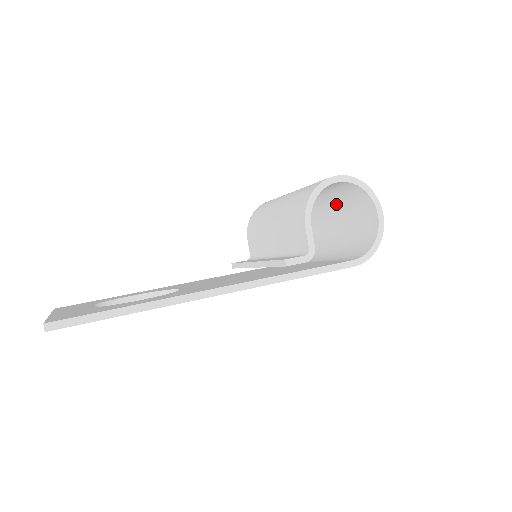
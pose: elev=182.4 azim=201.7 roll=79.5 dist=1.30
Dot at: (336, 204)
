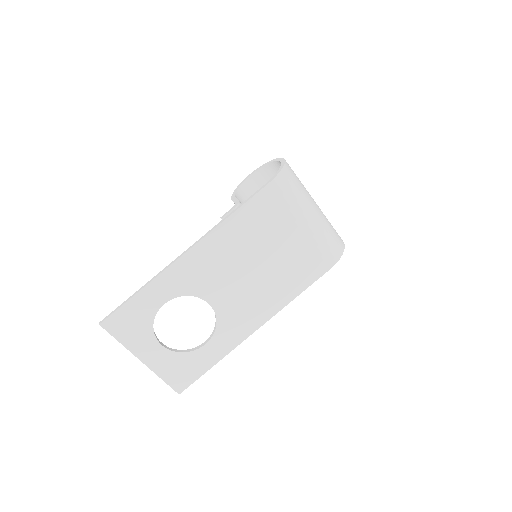
Dot at: occluded
